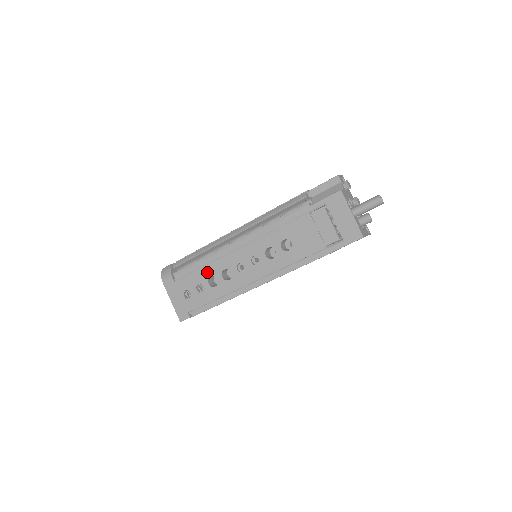
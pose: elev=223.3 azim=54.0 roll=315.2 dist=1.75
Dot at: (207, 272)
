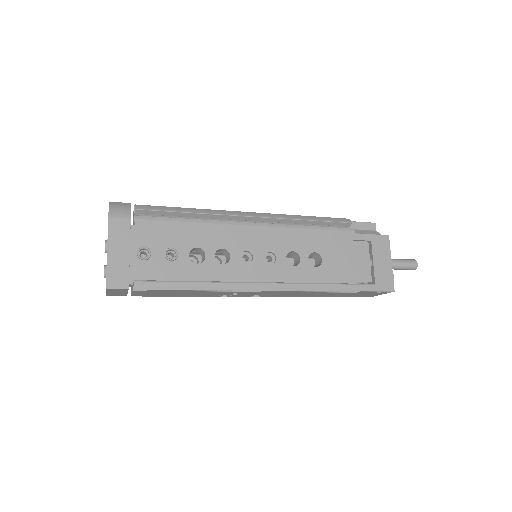
Dot at: (195, 239)
